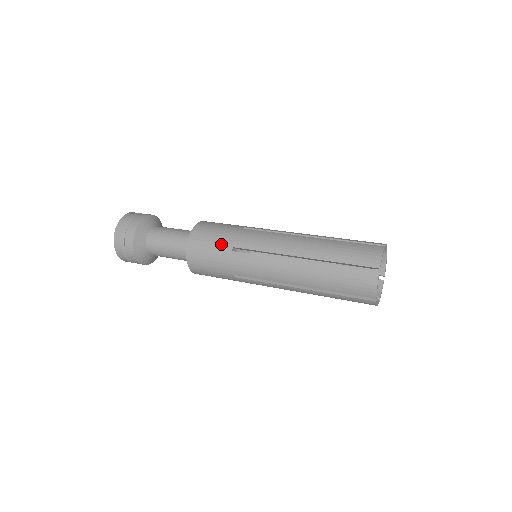
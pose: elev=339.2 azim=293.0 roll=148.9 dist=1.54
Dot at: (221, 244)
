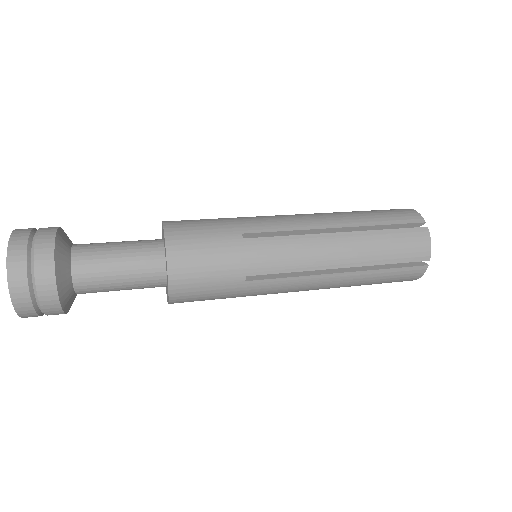
Dot at: (226, 276)
